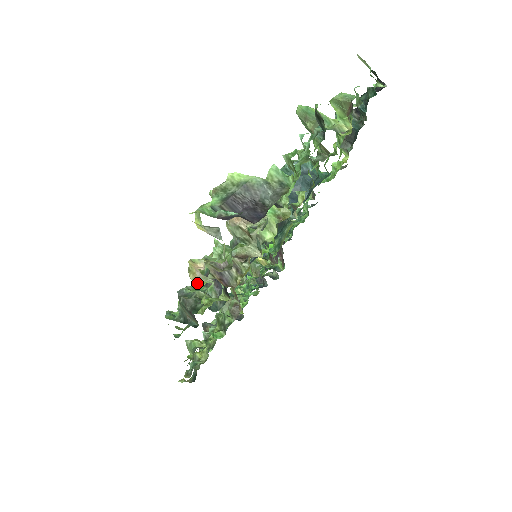
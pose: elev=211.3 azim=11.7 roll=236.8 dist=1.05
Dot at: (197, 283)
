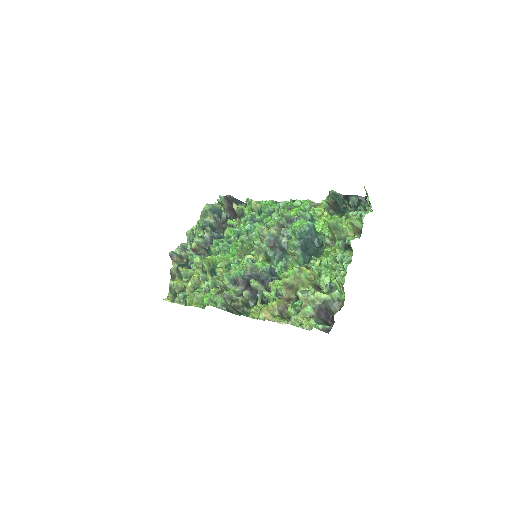
Dot at: (269, 320)
